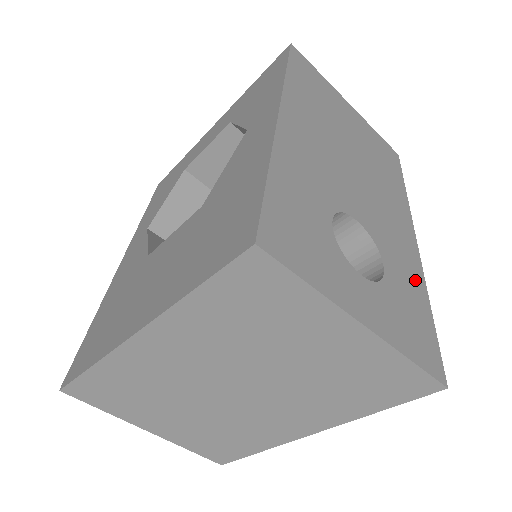
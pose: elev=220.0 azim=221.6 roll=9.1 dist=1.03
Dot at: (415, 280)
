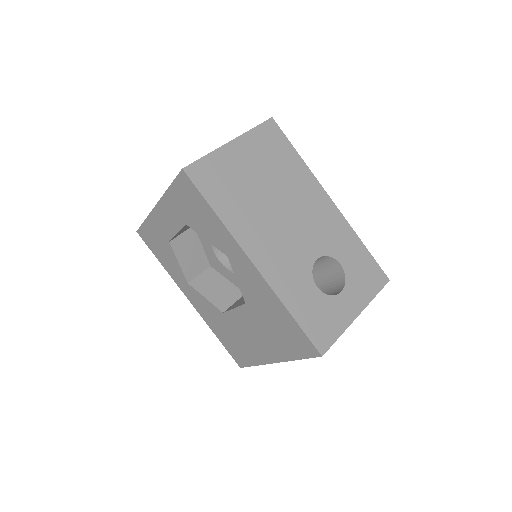
Dot at: (350, 239)
